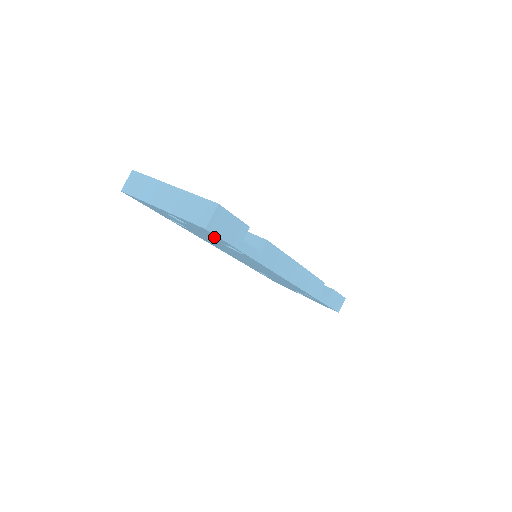
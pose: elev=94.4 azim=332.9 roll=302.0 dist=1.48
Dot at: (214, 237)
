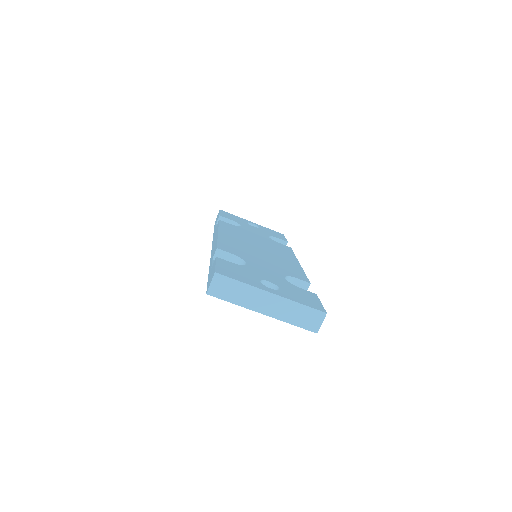
Dot at: occluded
